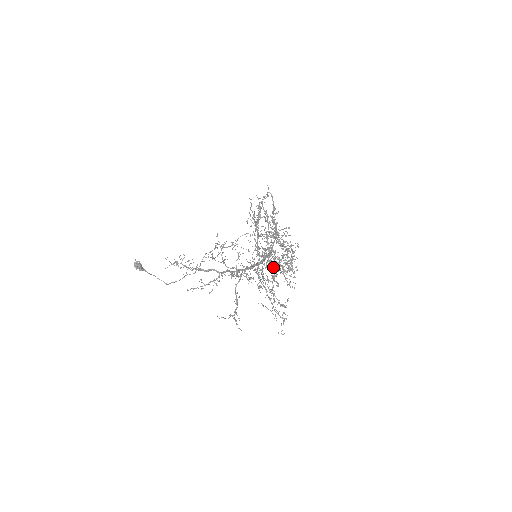
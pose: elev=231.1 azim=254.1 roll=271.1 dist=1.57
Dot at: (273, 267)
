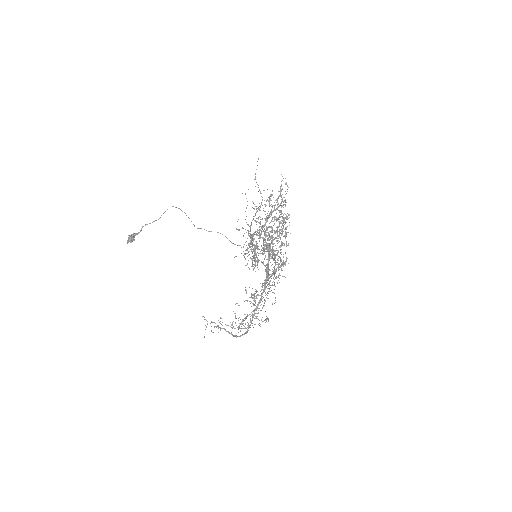
Dot at: occluded
